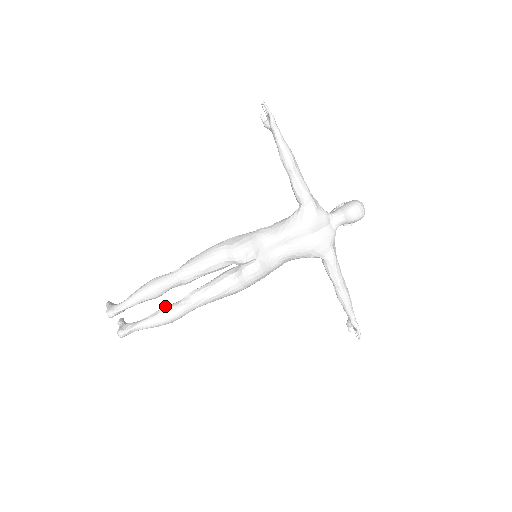
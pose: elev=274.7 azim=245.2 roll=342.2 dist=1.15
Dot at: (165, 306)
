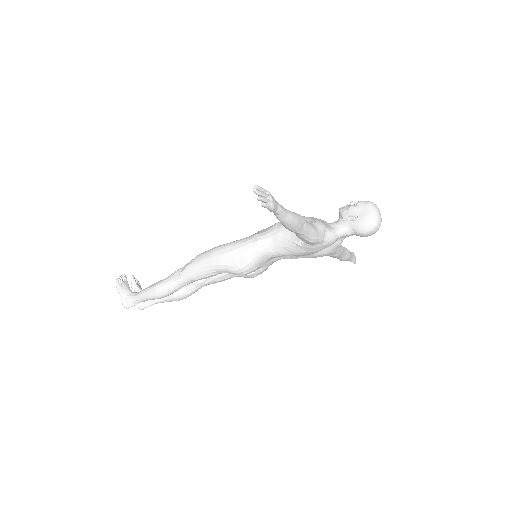
Dot at: (174, 292)
